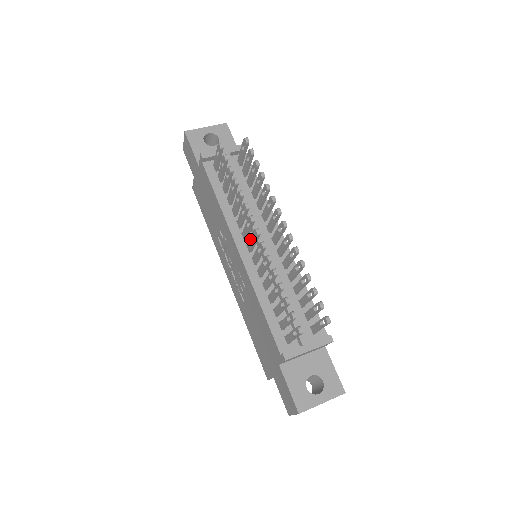
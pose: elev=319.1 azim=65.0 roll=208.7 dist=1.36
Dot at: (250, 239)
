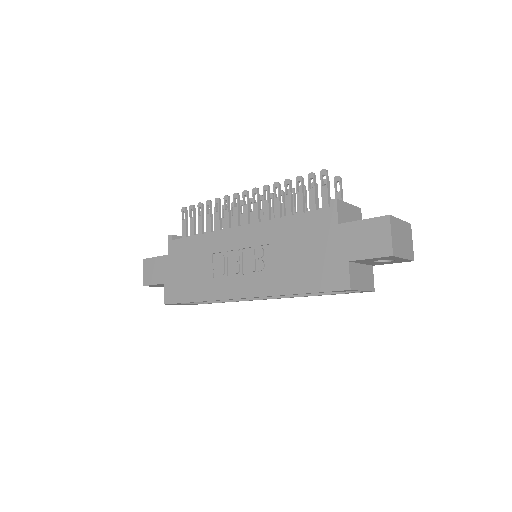
Dot at: (243, 211)
